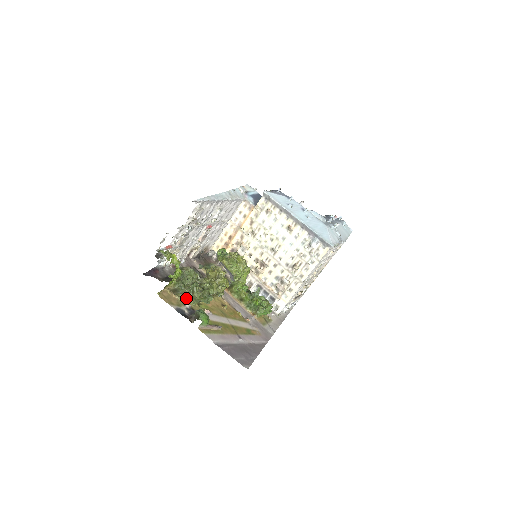
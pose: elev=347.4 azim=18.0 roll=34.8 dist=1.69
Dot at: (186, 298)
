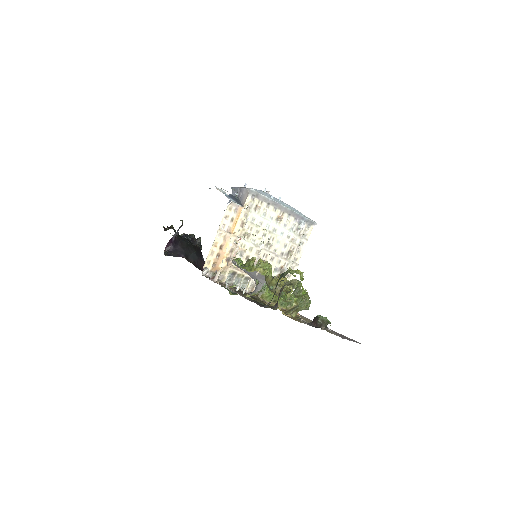
Dot at: occluded
